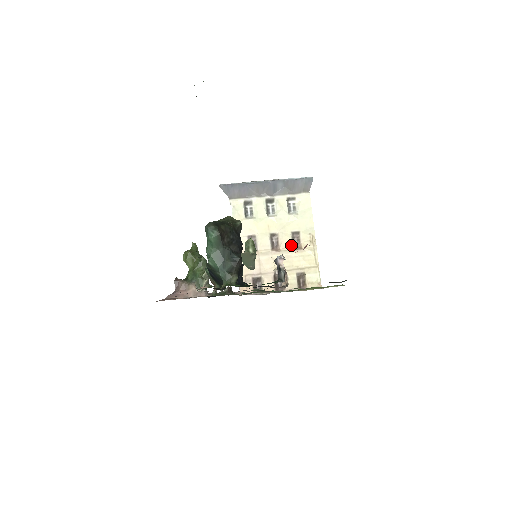
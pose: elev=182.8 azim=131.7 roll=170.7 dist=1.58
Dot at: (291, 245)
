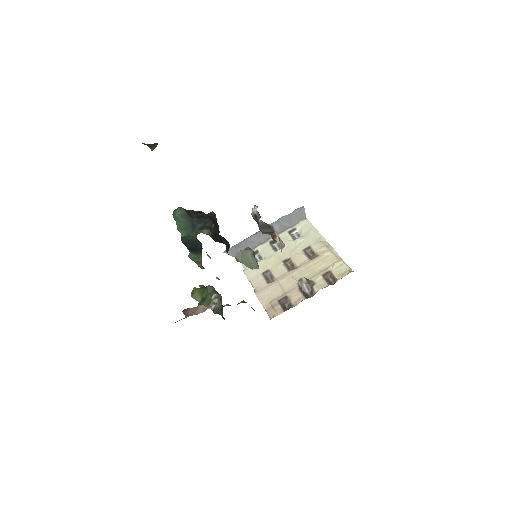
Dot at: (306, 259)
